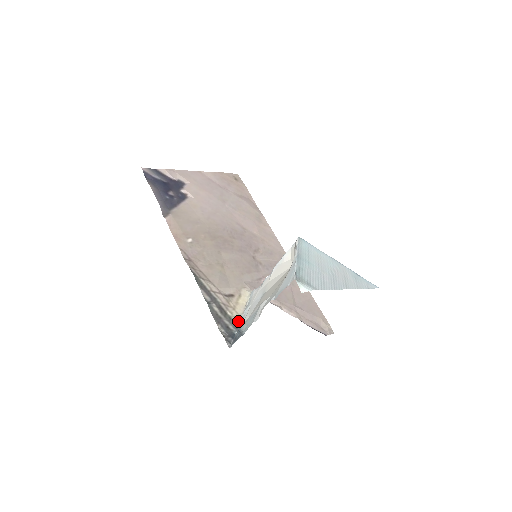
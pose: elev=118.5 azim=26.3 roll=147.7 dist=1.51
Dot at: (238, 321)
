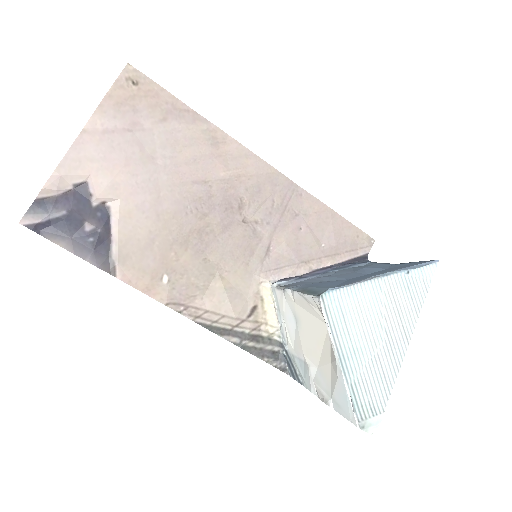
Dot at: (279, 337)
